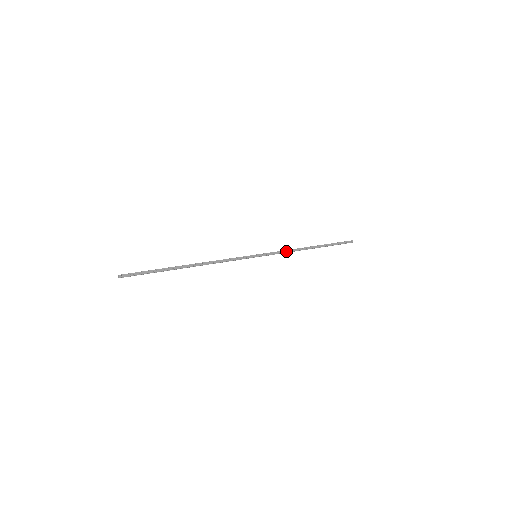
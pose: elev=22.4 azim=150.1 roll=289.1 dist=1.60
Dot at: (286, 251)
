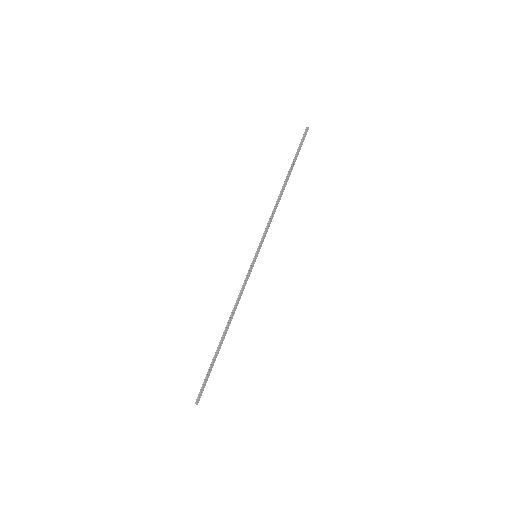
Dot at: (271, 219)
